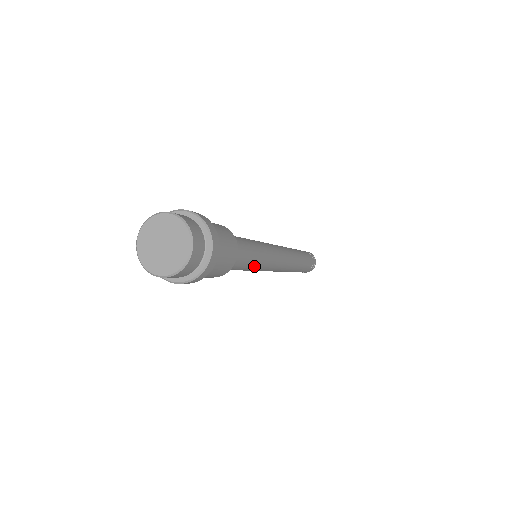
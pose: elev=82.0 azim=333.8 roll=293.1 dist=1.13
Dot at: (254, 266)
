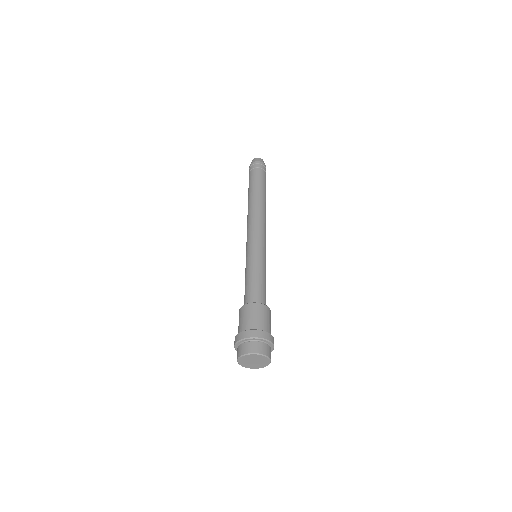
Dot at: occluded
